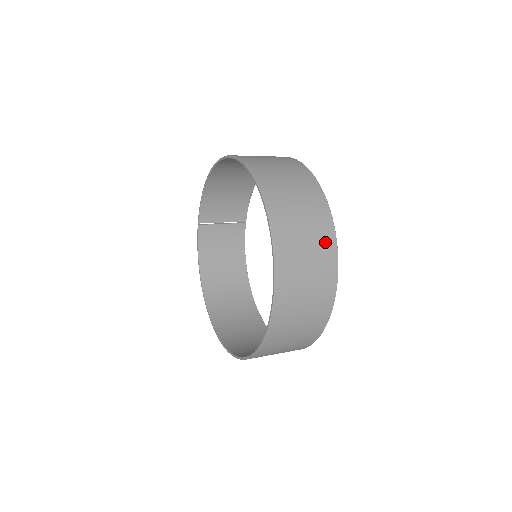
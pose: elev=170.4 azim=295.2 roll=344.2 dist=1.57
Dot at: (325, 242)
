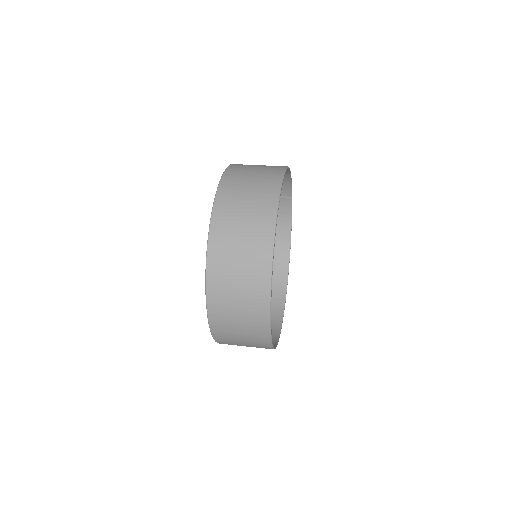
Dot at: (258, 297)
